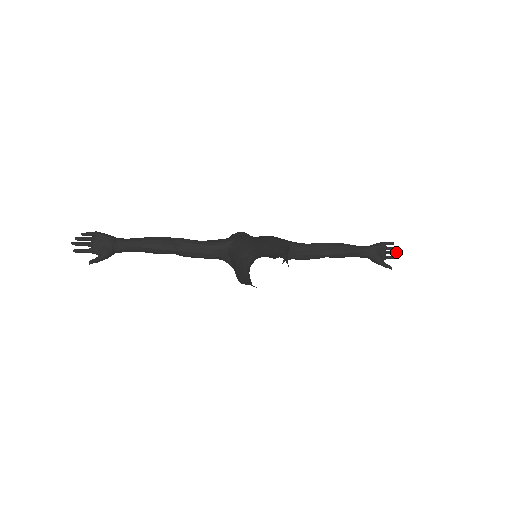
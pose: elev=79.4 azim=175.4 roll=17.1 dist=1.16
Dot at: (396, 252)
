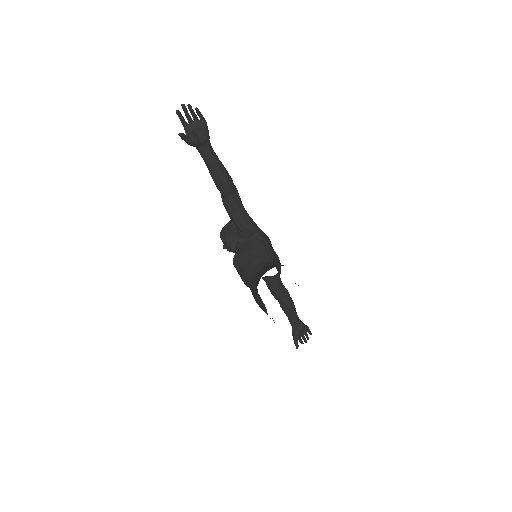
Dot at: (306, 341)
